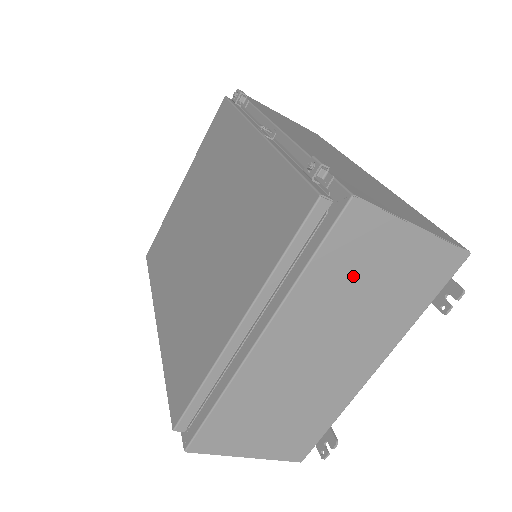
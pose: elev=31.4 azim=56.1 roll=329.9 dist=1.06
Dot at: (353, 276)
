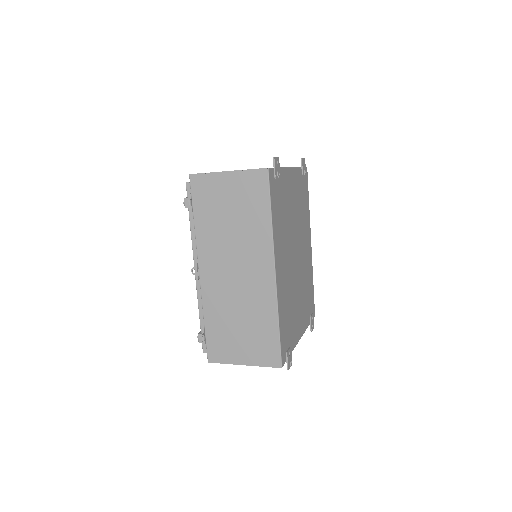
Dot at: occluded
